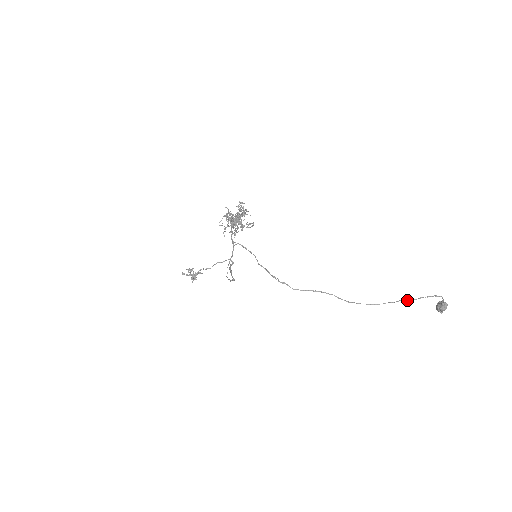
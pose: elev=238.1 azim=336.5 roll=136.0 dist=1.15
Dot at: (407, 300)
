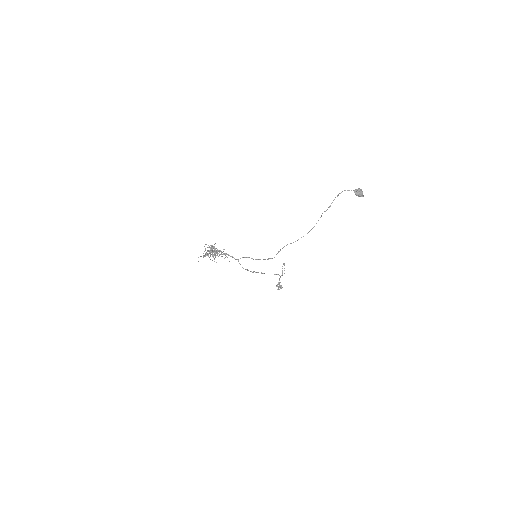
Dot at: (325, 211)
